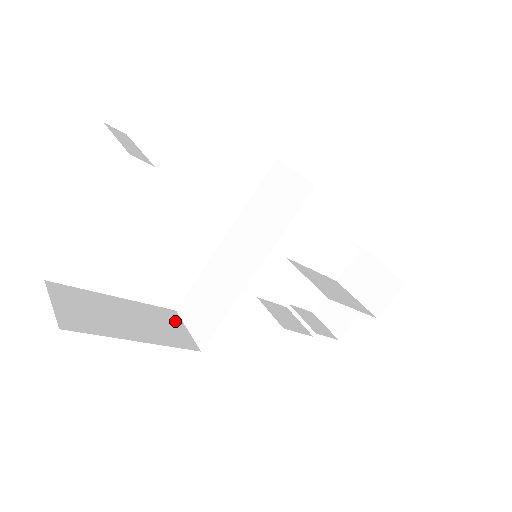
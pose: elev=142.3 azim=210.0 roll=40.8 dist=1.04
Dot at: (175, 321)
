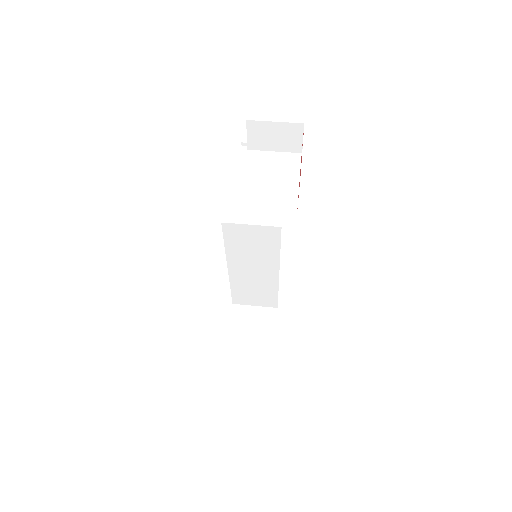
Dot at: (246, 312)
